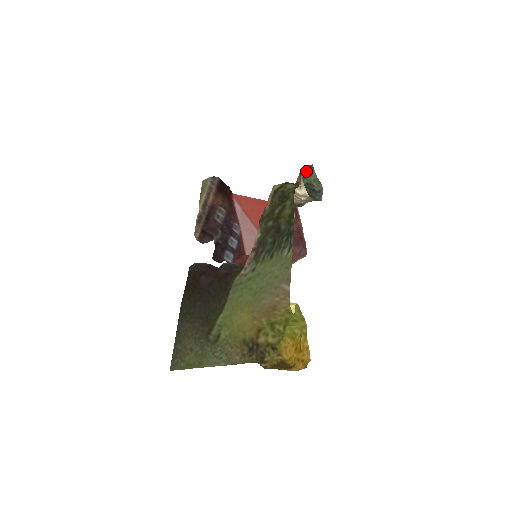
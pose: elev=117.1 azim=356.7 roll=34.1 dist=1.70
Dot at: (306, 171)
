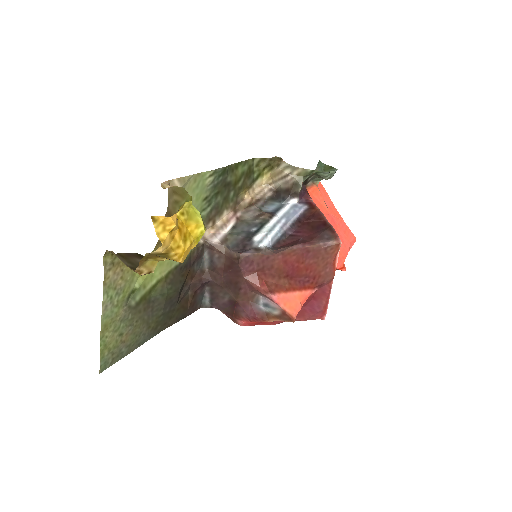
Dot at: occluded
